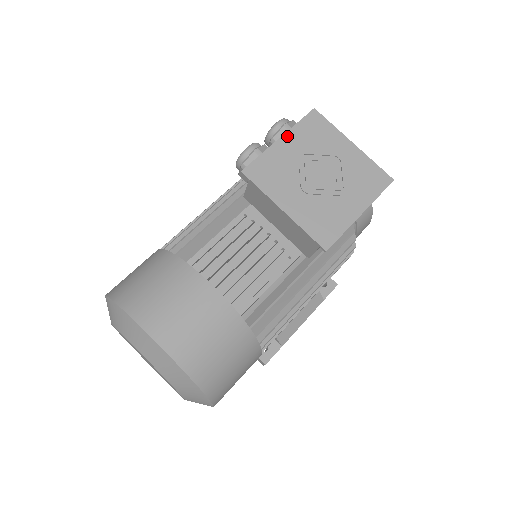
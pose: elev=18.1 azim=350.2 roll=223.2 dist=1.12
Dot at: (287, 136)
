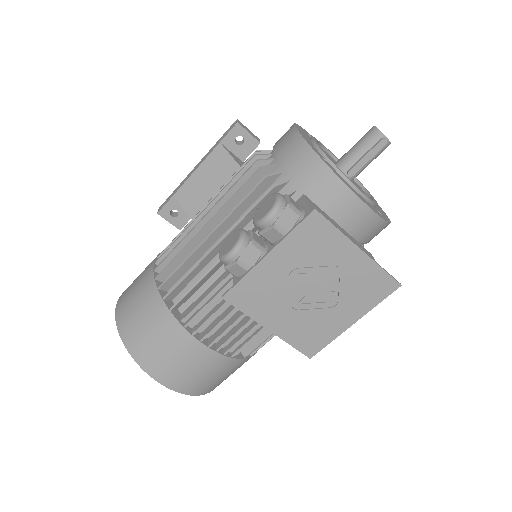
Dot at: (276, 251)
